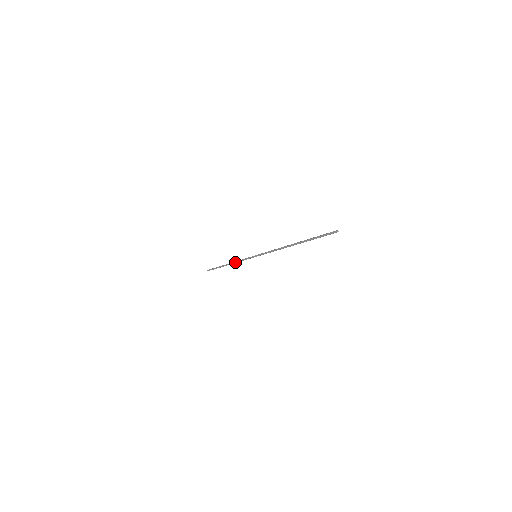
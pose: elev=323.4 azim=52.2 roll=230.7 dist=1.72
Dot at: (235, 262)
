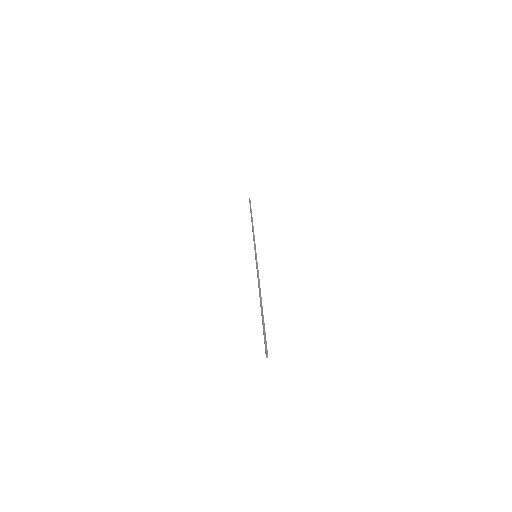
Dot at: occluded
